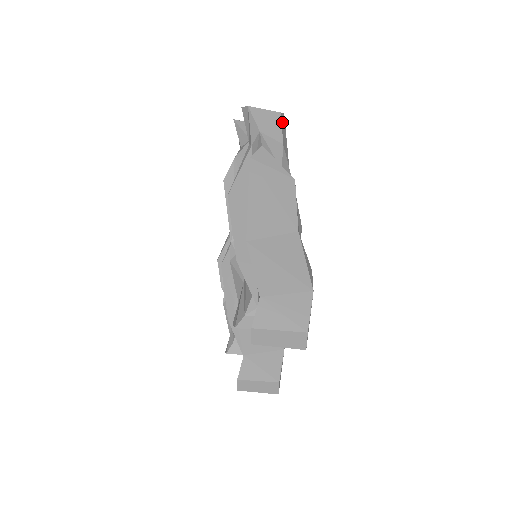
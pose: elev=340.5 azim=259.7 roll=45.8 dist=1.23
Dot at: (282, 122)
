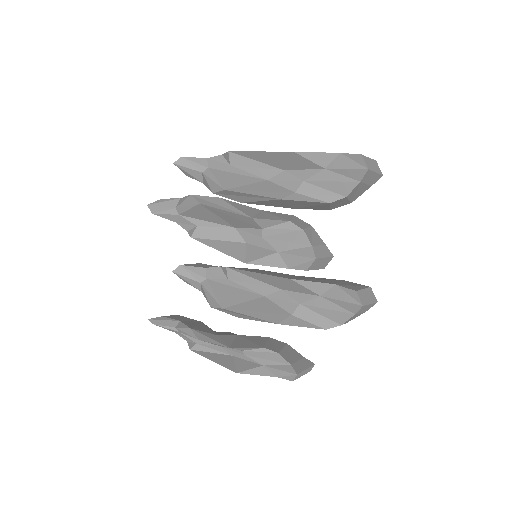
Dot at: occluded
